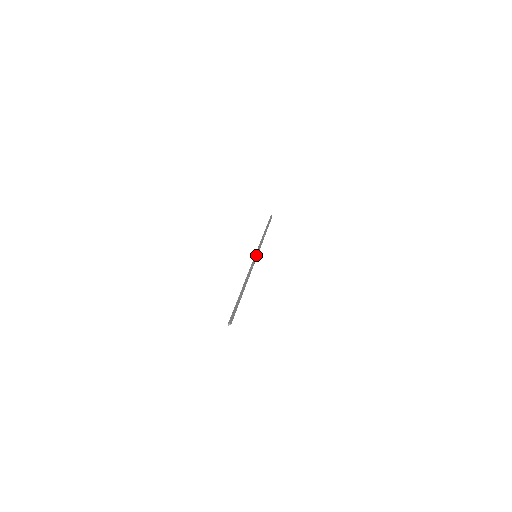
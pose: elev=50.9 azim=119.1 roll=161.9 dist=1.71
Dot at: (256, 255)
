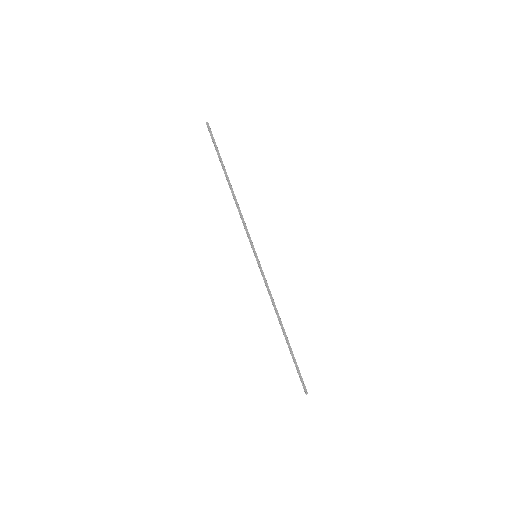
Dot at: (255, 257)
